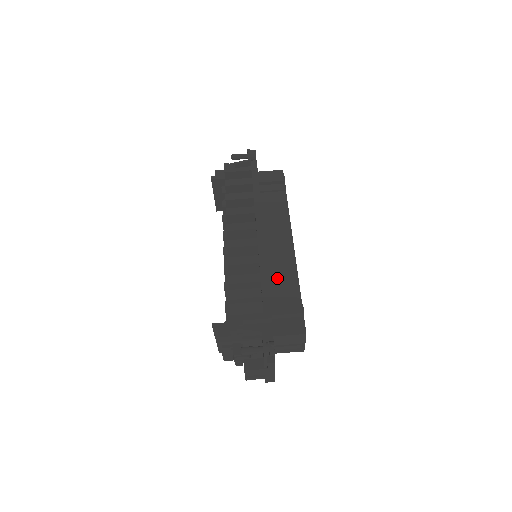
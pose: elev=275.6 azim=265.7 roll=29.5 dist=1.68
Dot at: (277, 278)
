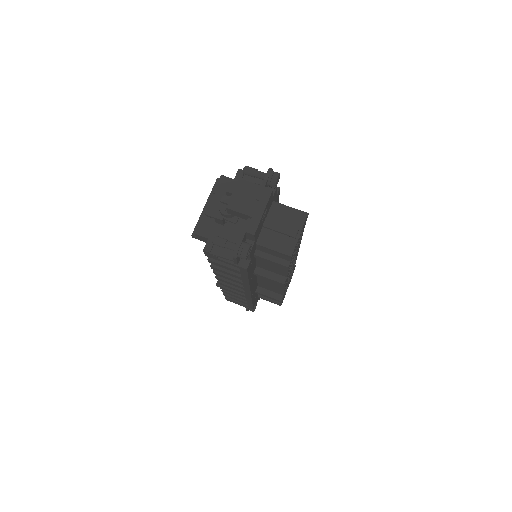
Dot at: occluded
